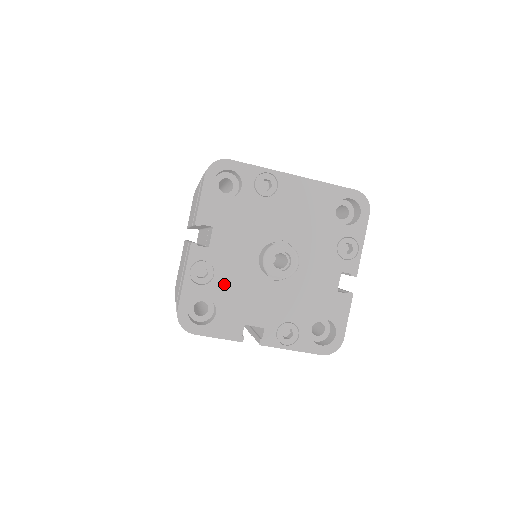
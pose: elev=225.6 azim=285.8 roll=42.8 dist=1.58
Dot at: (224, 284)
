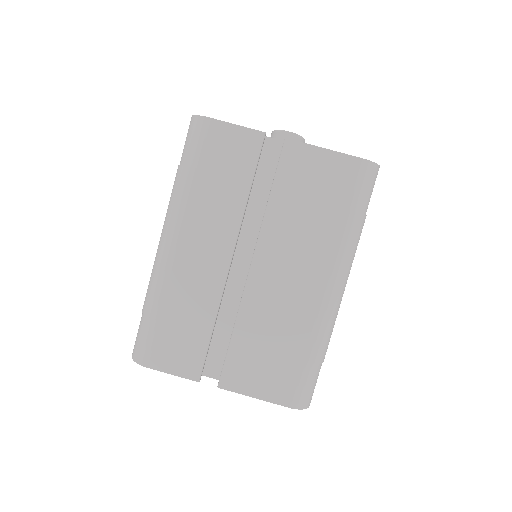
Dot at: occluded
